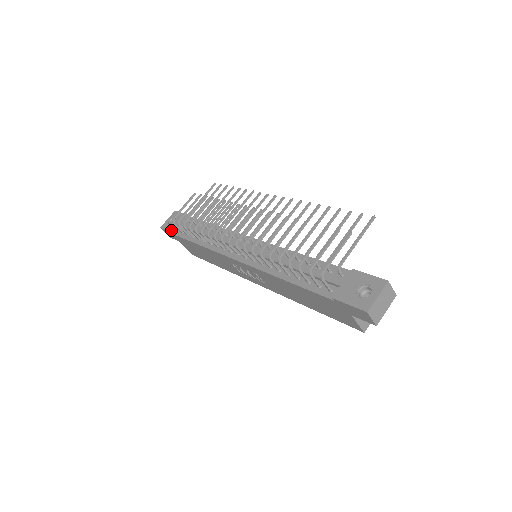
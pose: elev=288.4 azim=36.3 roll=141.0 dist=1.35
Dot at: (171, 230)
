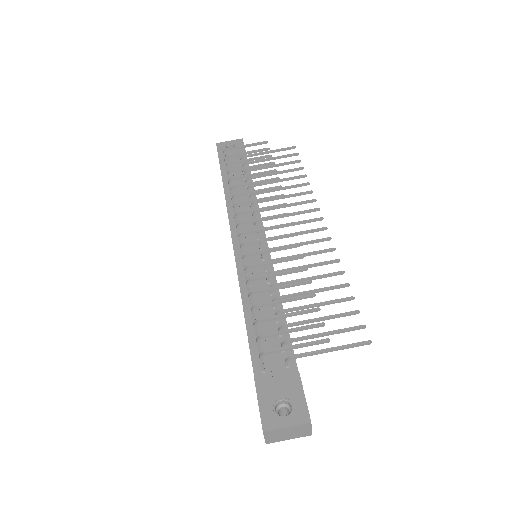
Dot at: (220, 155)
